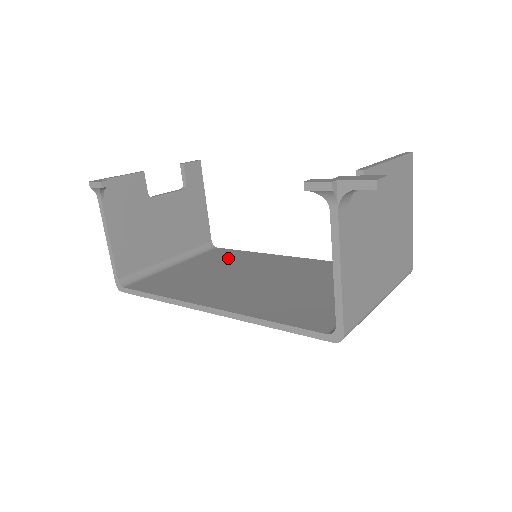
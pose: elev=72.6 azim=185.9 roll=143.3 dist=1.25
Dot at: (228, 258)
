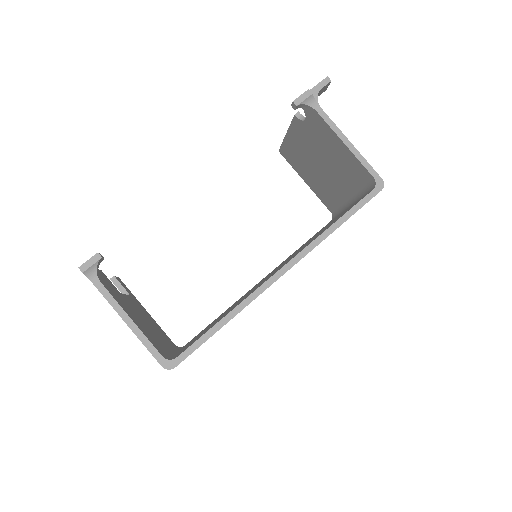
Dot at: occluded
